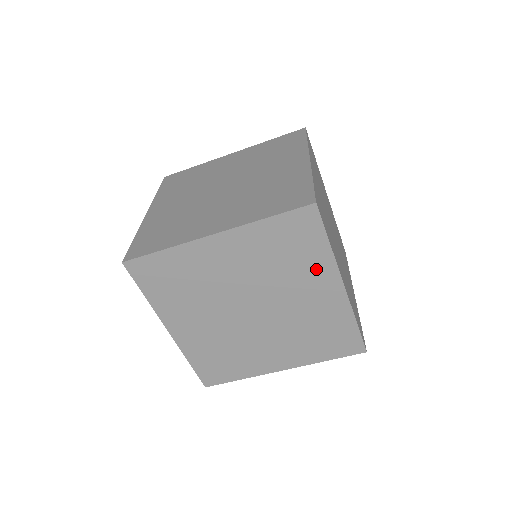
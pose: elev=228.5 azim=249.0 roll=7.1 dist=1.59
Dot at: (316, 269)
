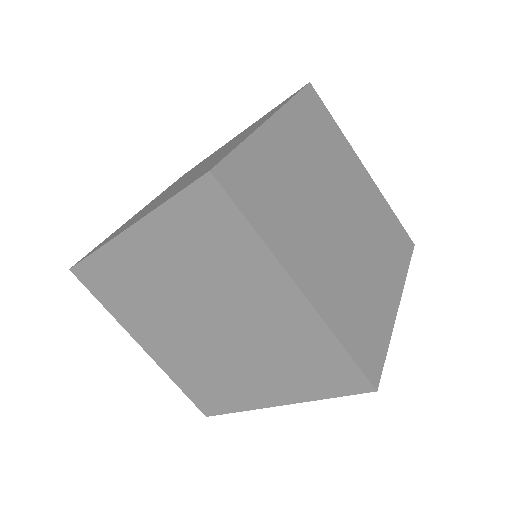
Dot at: (254, 267)
